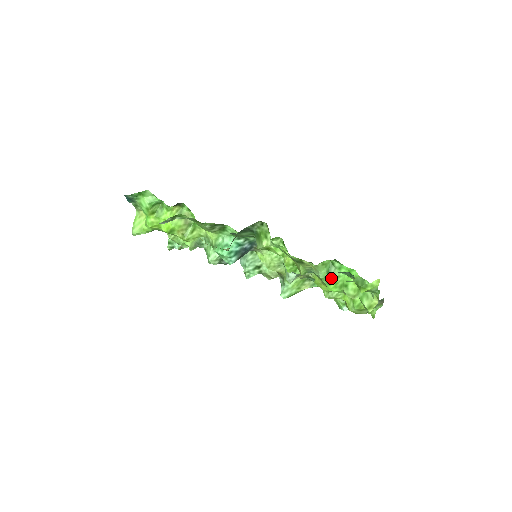
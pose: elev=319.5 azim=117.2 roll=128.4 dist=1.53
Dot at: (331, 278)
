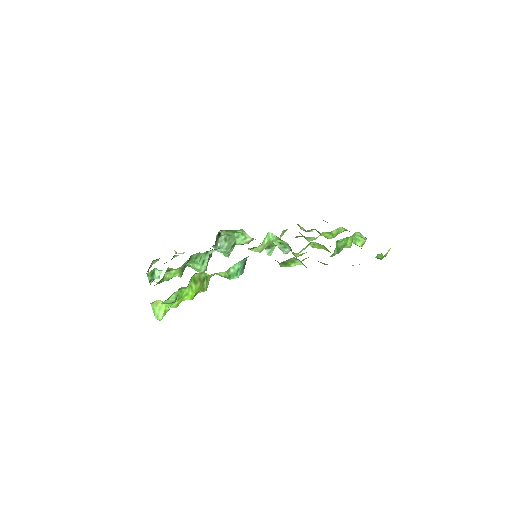
Dot at: (339, 250)
